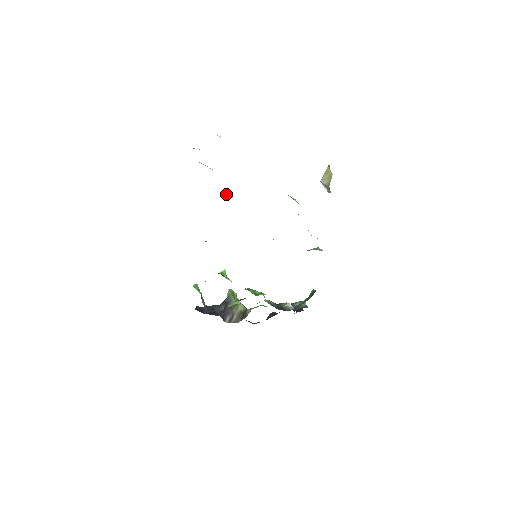
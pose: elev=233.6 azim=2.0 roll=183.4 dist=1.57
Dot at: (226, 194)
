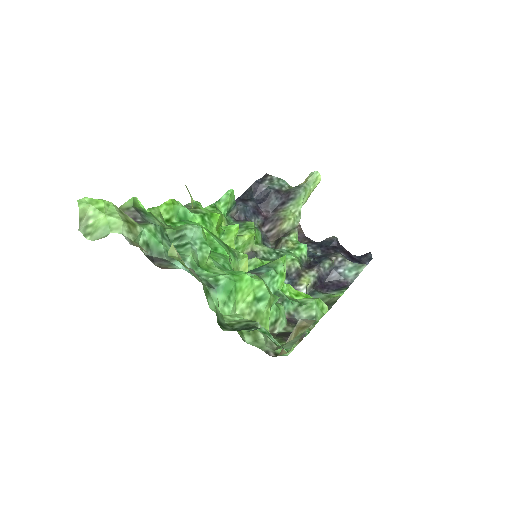
Dot at: (179, 234)
